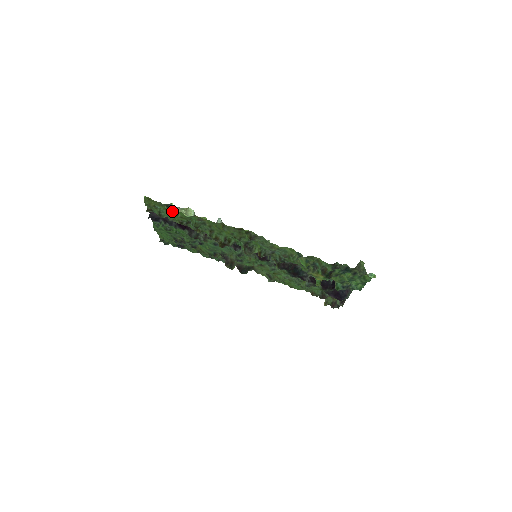
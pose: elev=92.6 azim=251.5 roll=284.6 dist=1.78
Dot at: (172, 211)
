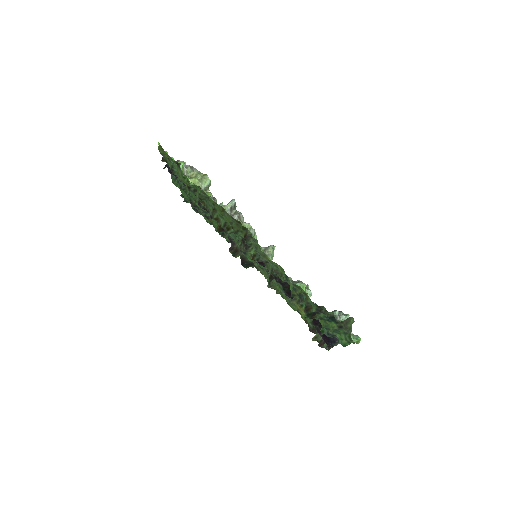
Dot at: occluded
